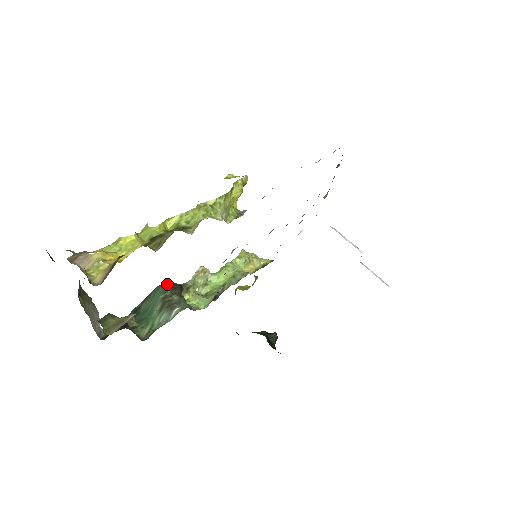
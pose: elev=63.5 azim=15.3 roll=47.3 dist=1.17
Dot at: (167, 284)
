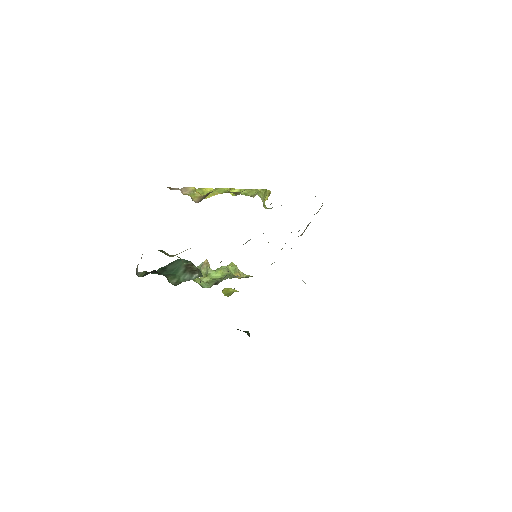
Dot at: occluded
